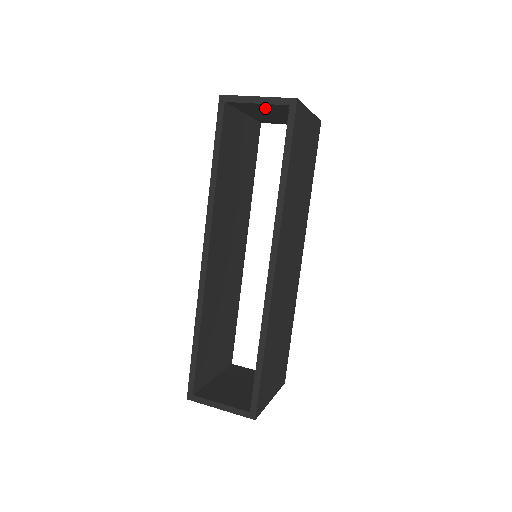
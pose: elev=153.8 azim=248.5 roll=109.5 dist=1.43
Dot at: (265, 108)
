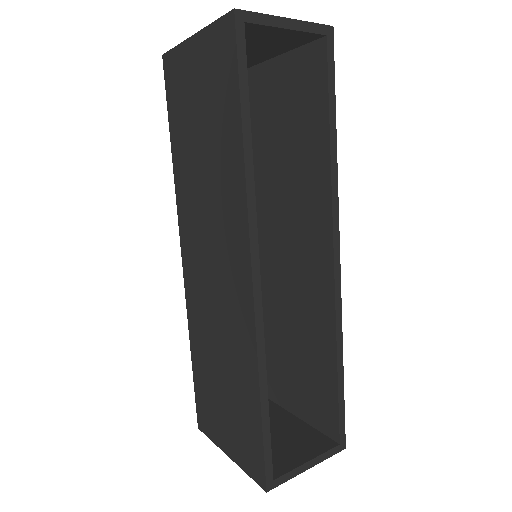
Dot at: (271, 38)
